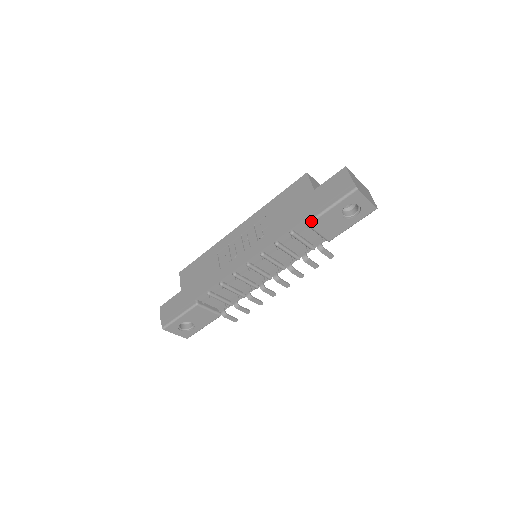
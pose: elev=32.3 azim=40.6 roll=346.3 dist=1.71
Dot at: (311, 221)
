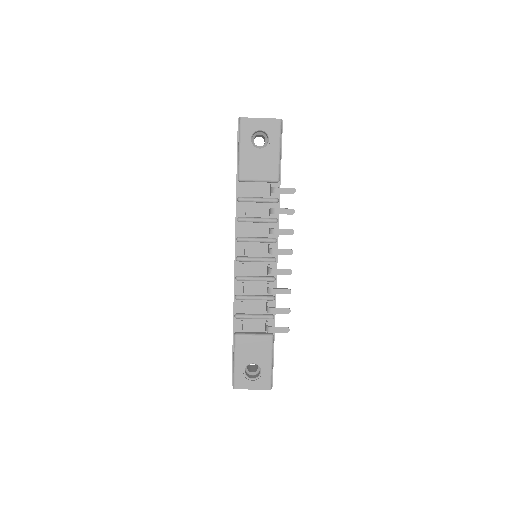
Dot at: (238, 174)
